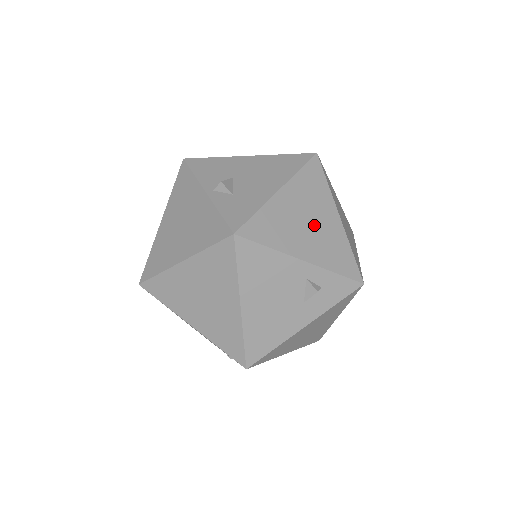
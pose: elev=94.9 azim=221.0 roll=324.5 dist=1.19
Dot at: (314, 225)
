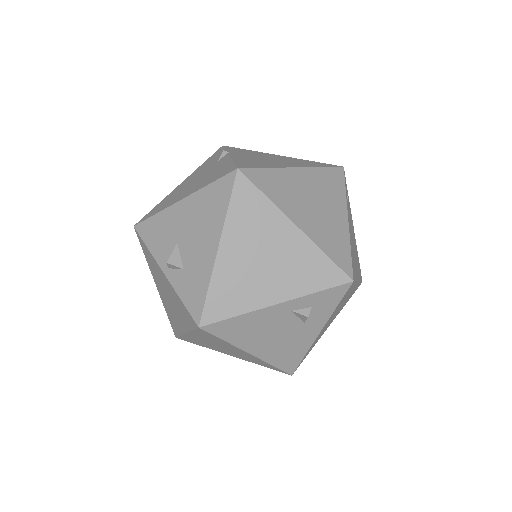
Dot at: (272, 258)
